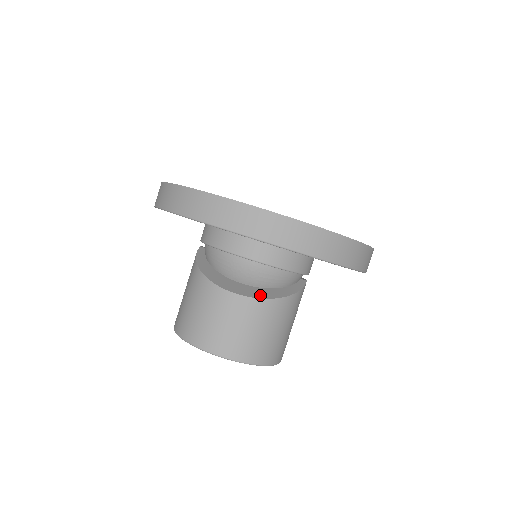
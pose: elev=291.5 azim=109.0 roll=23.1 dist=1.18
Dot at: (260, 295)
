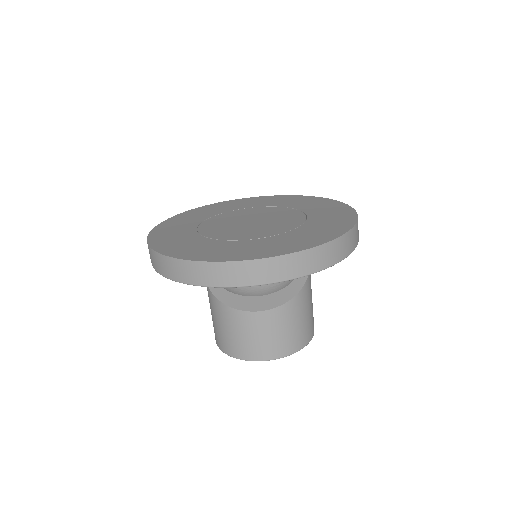
Dot at: (279, 301)
